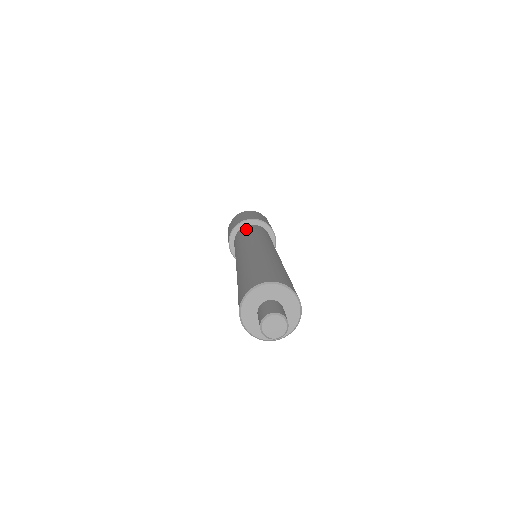
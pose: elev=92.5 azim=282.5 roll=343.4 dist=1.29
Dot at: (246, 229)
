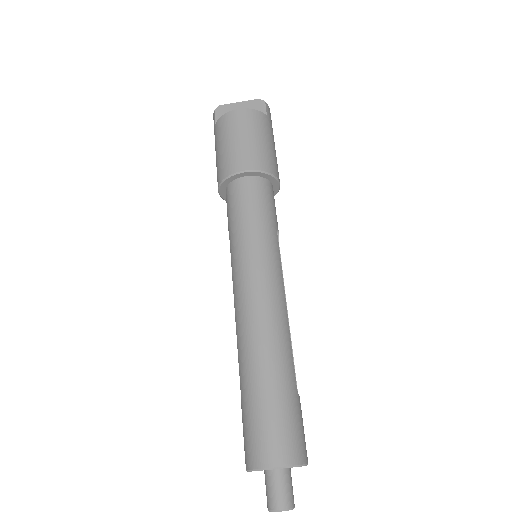
Dot at: (243, 199)
